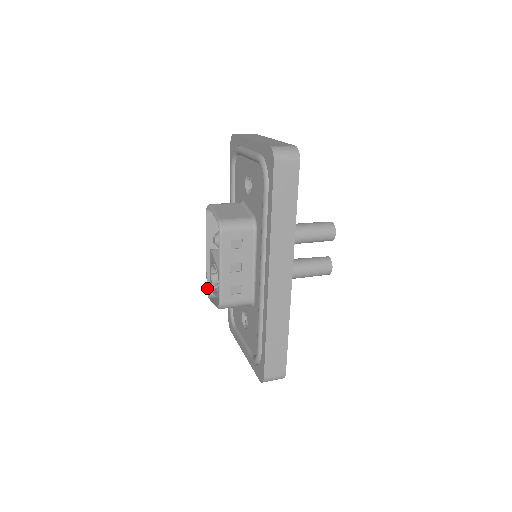
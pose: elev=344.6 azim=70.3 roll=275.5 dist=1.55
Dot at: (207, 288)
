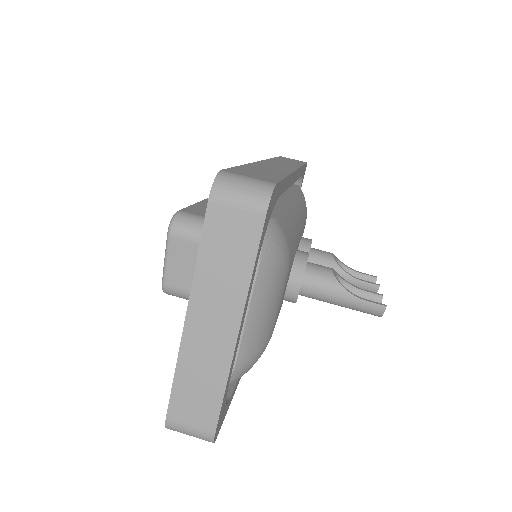
Dot at: occluded
